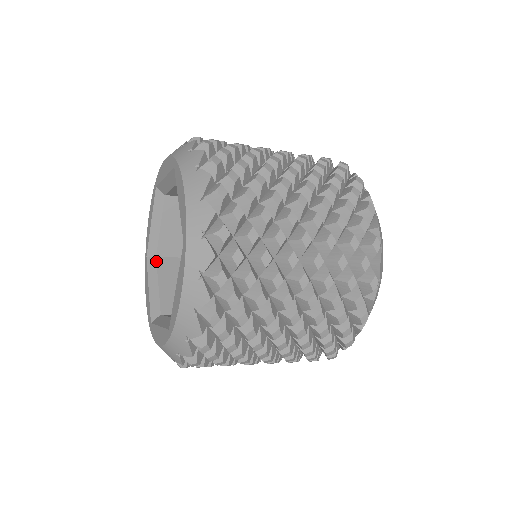
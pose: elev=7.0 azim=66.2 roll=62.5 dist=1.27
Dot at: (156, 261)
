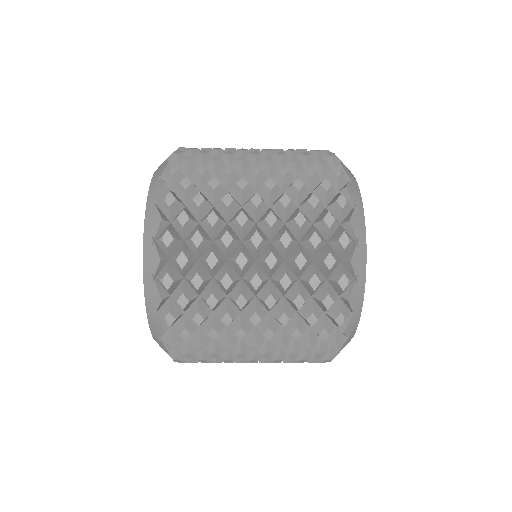
Dot at: occluded
